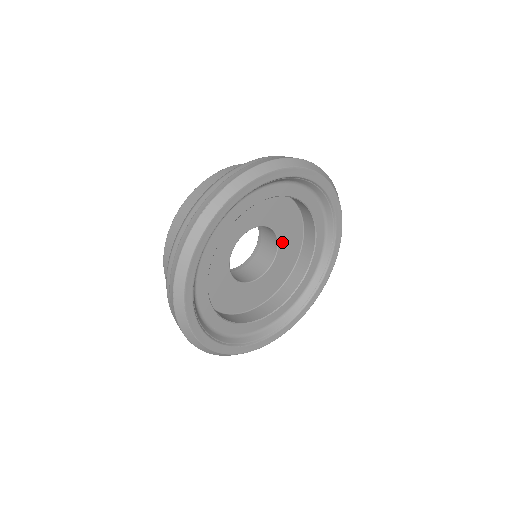
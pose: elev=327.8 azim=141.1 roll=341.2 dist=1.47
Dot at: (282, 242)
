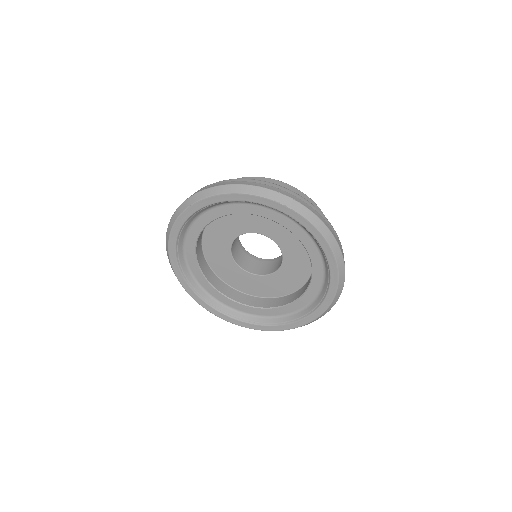
Dot at: (274, 277)
